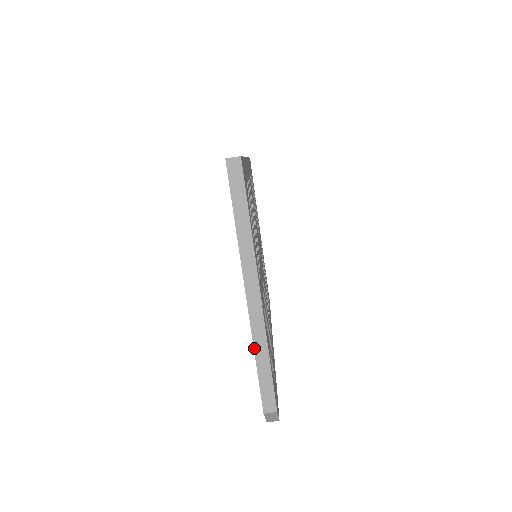
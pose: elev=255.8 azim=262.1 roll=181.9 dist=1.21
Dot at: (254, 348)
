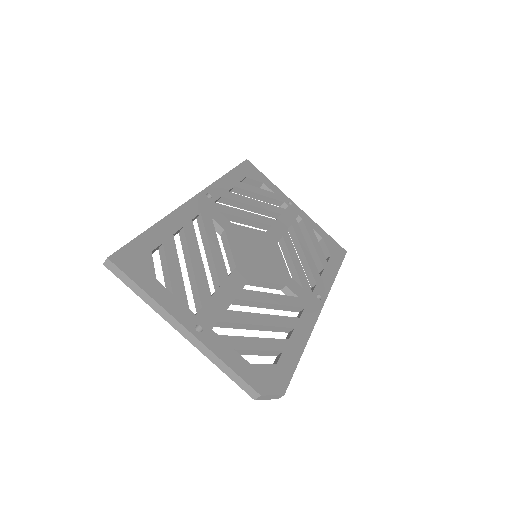
Dot at: (212, 362)
